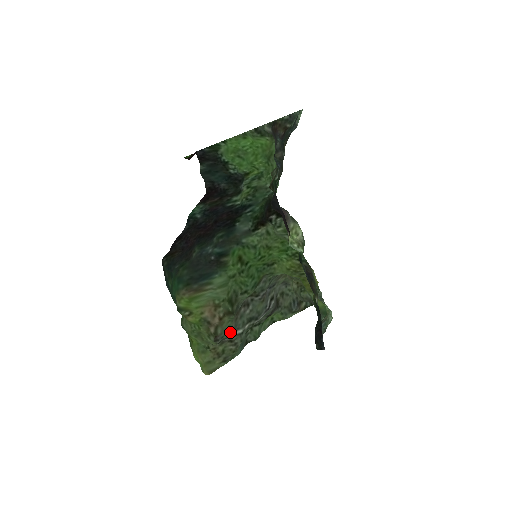
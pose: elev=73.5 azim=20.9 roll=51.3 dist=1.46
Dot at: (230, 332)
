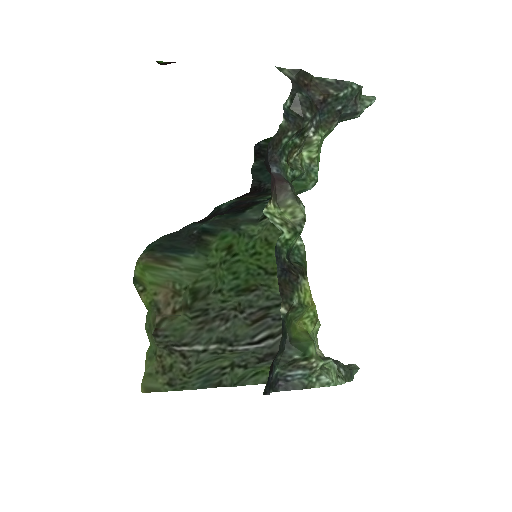
Dot at: (182, 337)
